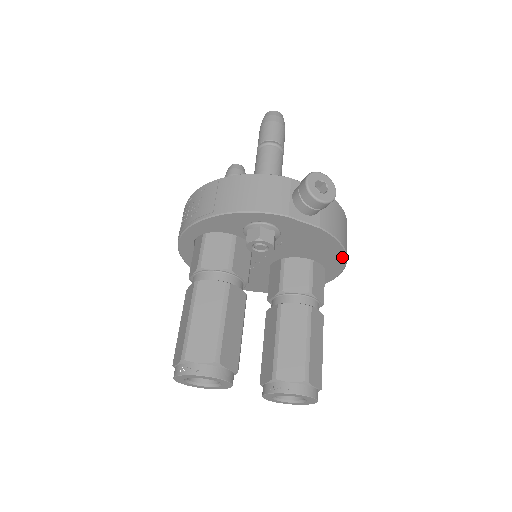
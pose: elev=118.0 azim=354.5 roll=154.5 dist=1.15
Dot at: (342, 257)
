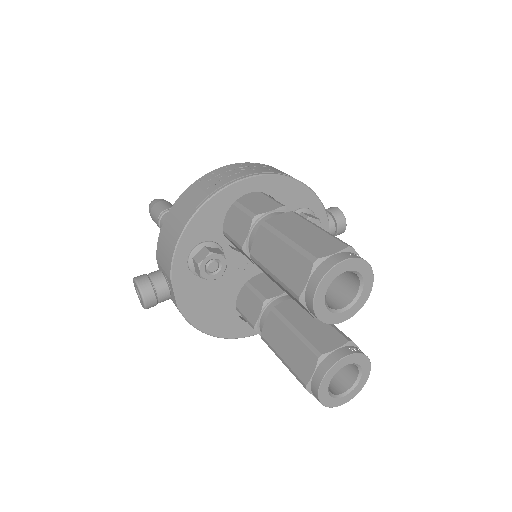
Dot at: occluded
